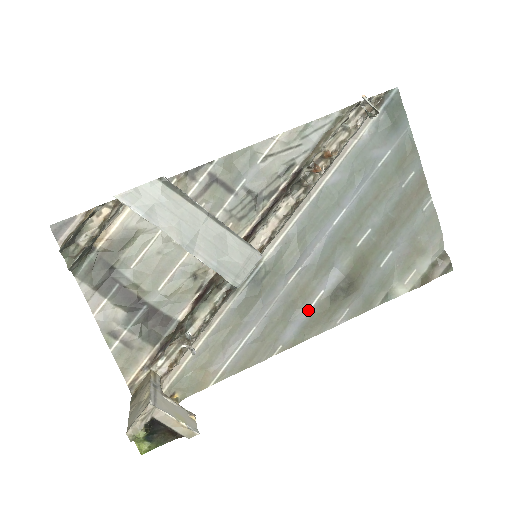
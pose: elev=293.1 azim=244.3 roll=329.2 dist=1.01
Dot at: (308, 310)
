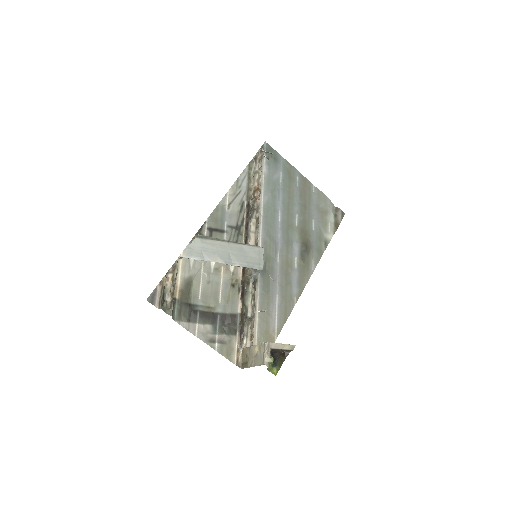
Dot at: (296, 271)
